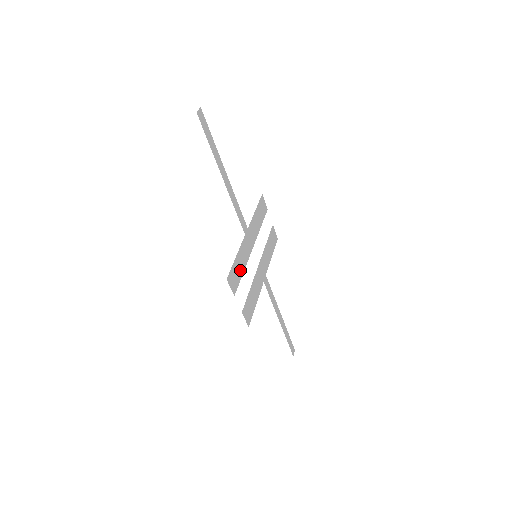
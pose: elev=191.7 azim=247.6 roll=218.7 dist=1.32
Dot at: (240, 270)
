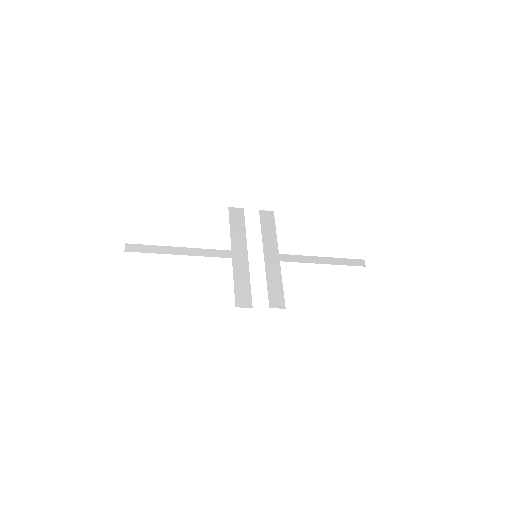
Dot at: (245, 285)
